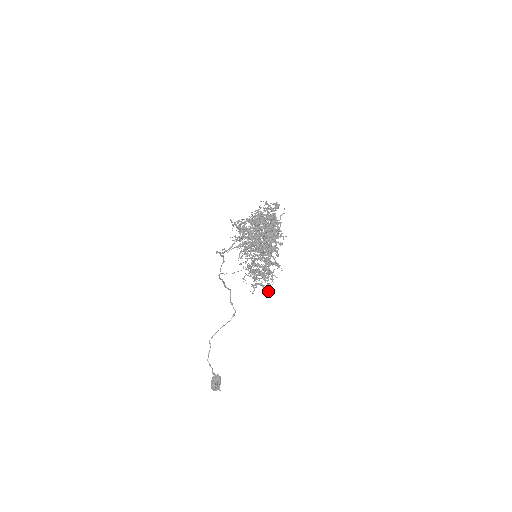
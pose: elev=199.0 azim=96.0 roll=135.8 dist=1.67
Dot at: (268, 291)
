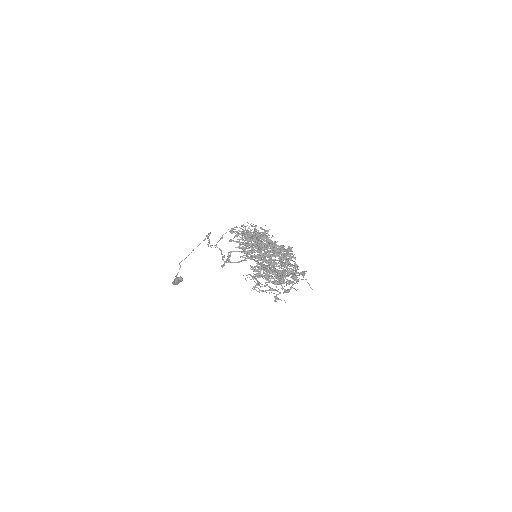
Dot at: occluded
